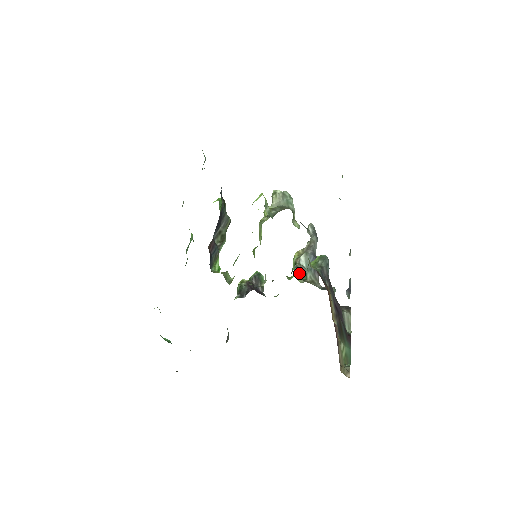
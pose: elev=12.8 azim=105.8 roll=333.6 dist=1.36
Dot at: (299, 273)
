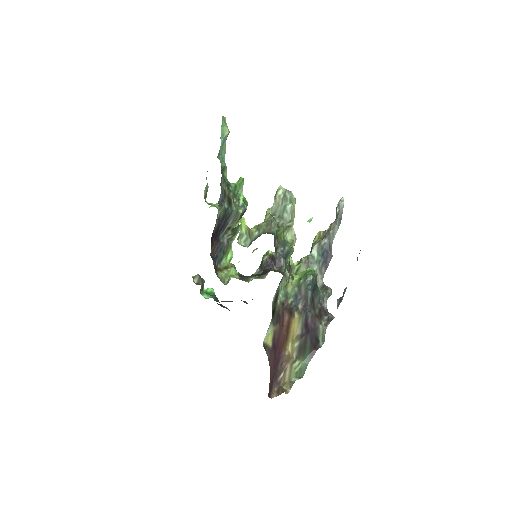
Dot at: (302, 268)
